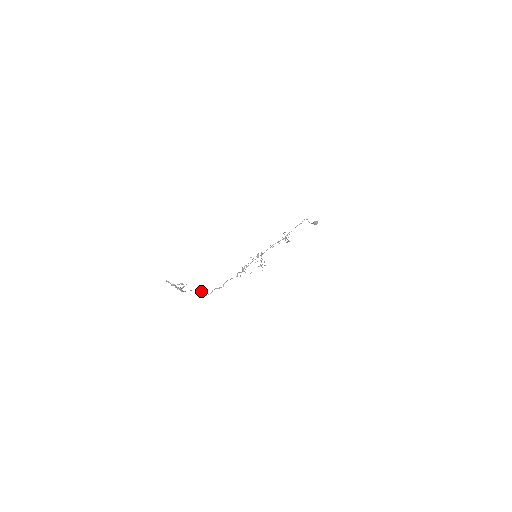
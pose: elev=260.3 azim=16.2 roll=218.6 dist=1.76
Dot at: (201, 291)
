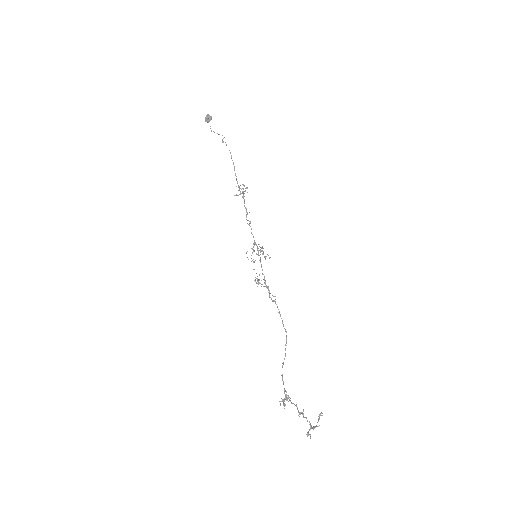
Dot at: (282, 367)
